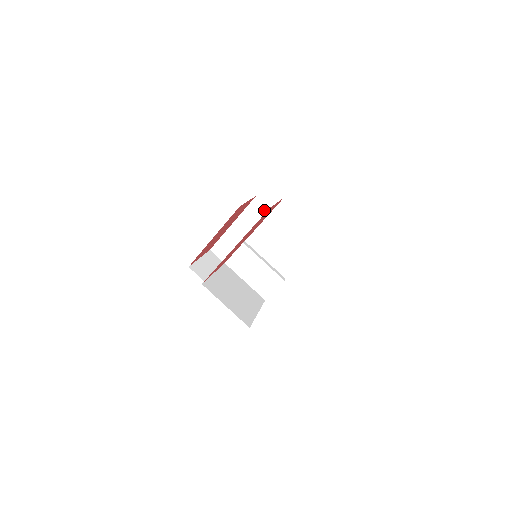
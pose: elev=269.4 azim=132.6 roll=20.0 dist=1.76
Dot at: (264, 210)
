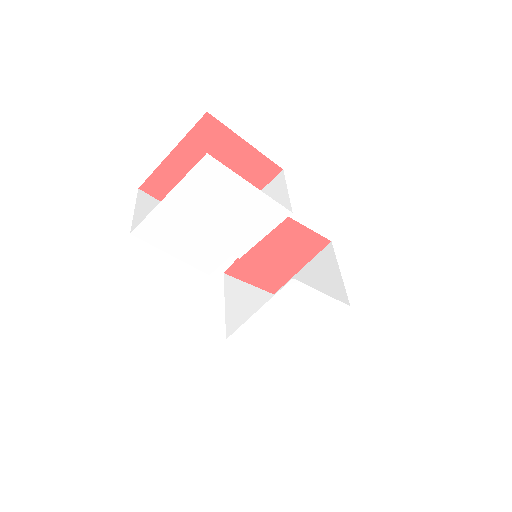
Dot at: (331, 258)
